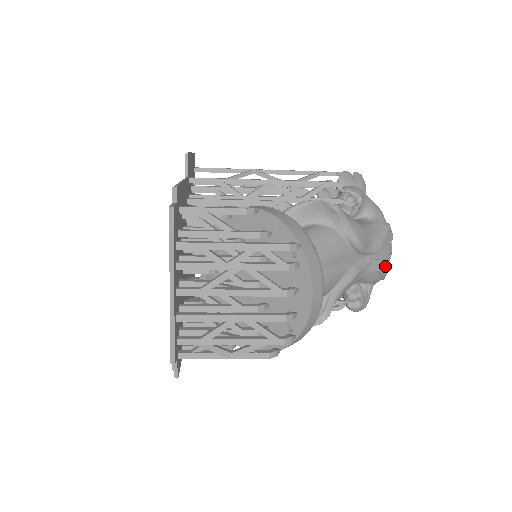
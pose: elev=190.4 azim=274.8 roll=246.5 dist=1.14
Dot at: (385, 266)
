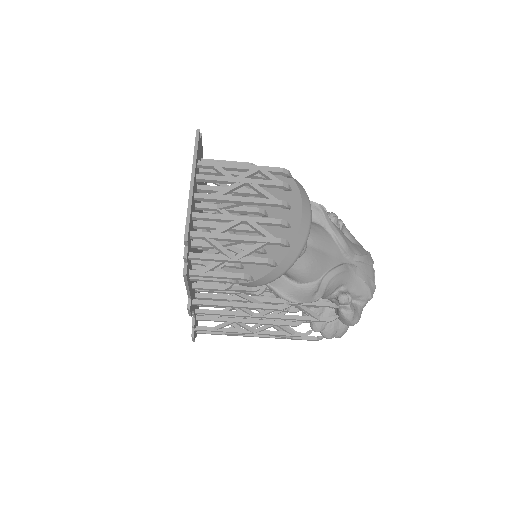
Dot at: (370, 281)
